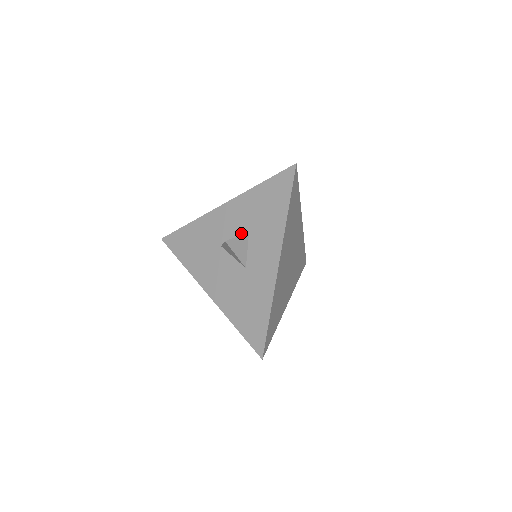
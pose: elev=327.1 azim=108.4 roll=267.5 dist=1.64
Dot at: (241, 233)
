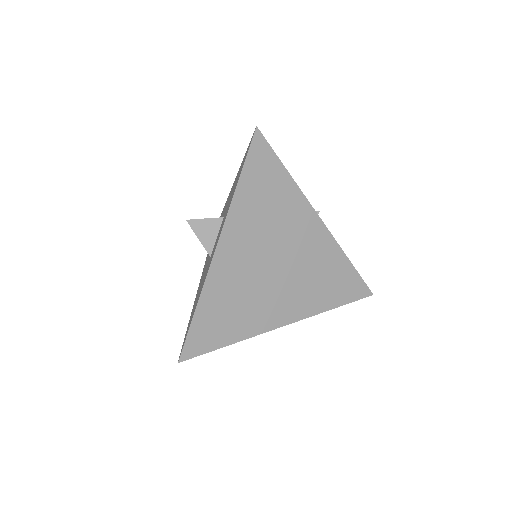
Dot at: occluded
